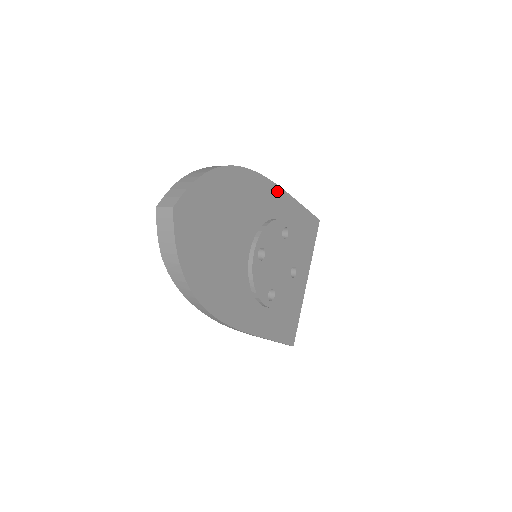
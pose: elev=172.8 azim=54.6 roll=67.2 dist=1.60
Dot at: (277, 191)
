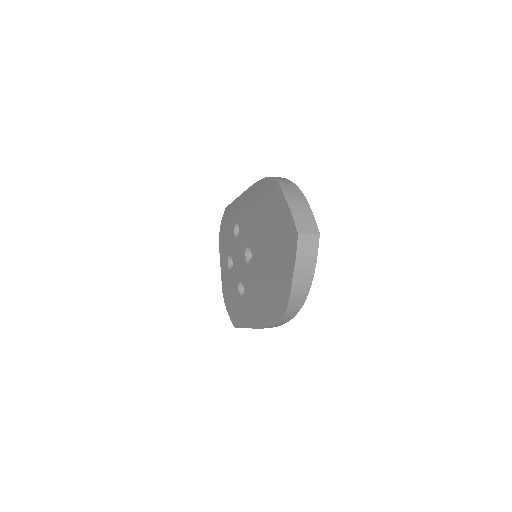
Dot at: occluded
